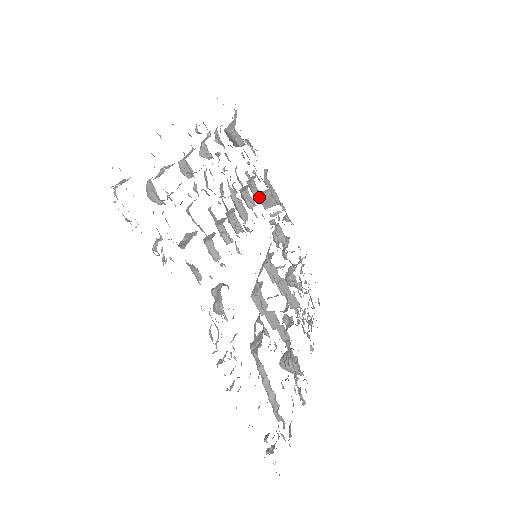
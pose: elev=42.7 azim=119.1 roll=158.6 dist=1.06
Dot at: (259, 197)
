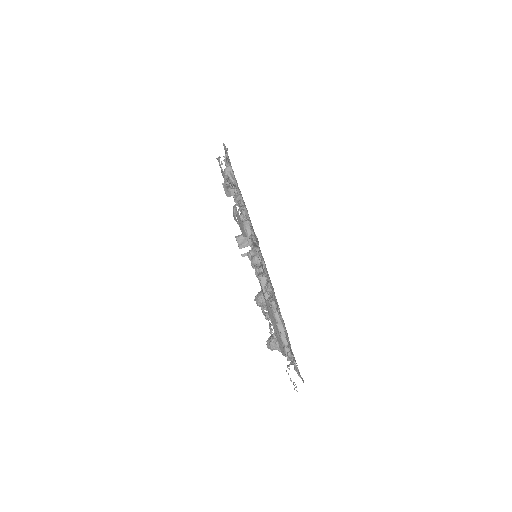
Dot at: (237, 238)
